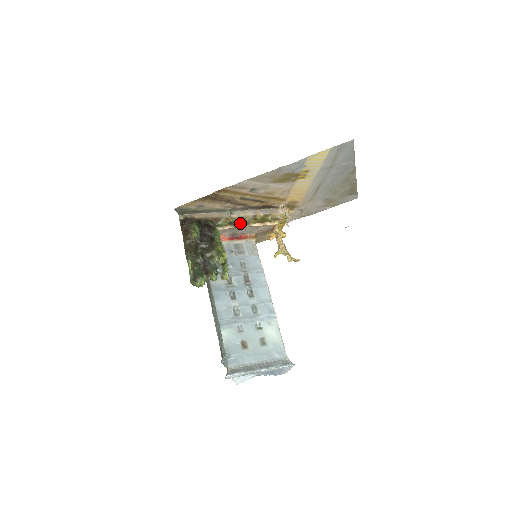
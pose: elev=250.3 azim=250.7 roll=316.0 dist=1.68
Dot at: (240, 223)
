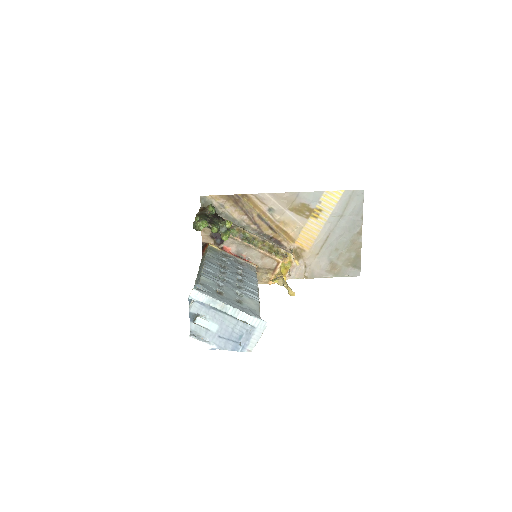
Dot at: (249, 240)
